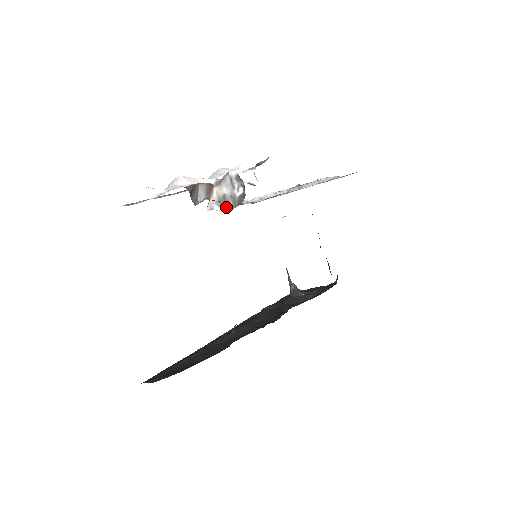
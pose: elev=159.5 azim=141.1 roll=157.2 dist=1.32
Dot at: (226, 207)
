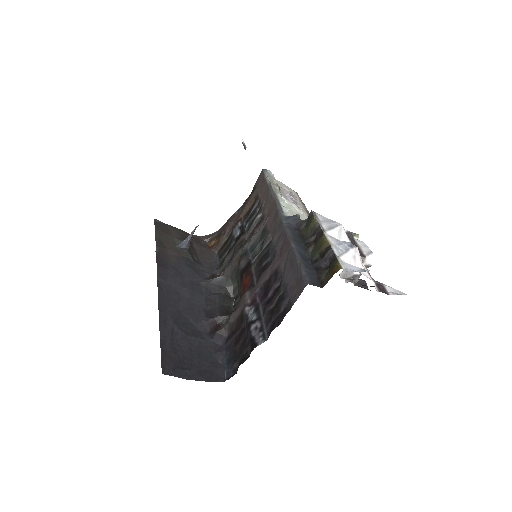
Dot at: (341, 273)
